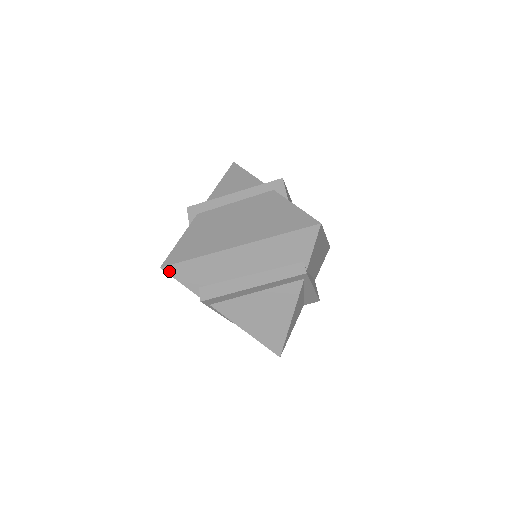
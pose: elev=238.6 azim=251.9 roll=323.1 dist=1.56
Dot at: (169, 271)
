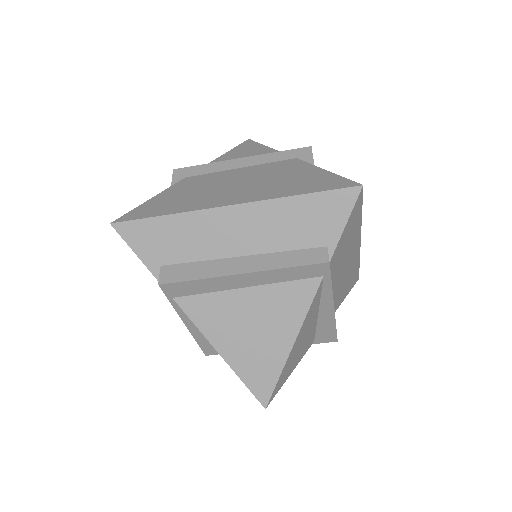
Dot at: (122, 231)
